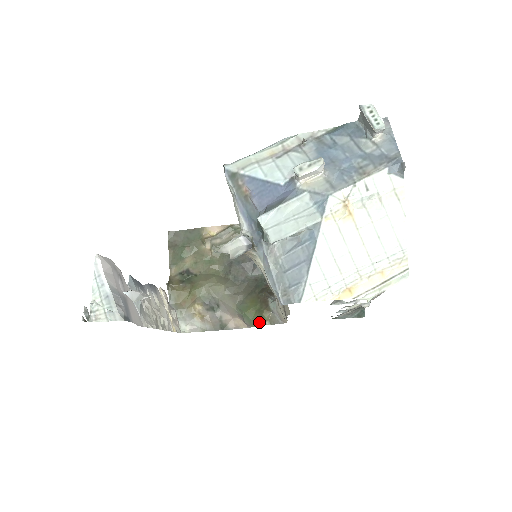
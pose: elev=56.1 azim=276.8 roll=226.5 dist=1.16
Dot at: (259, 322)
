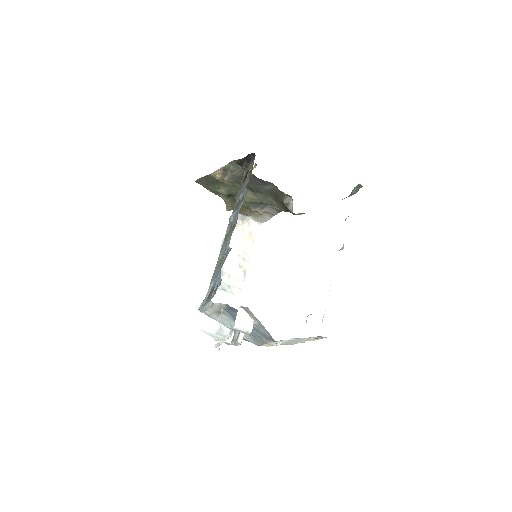
Dot at: occluded
